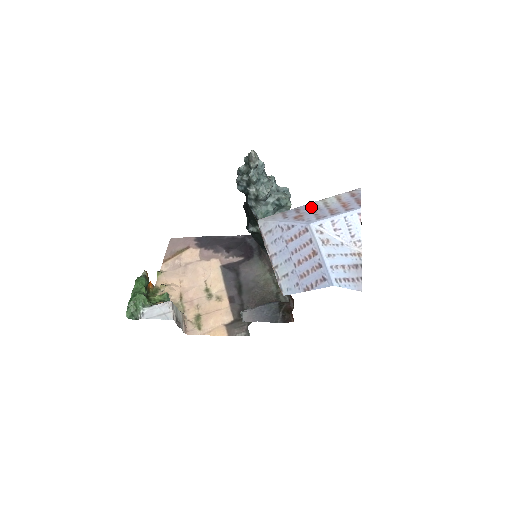
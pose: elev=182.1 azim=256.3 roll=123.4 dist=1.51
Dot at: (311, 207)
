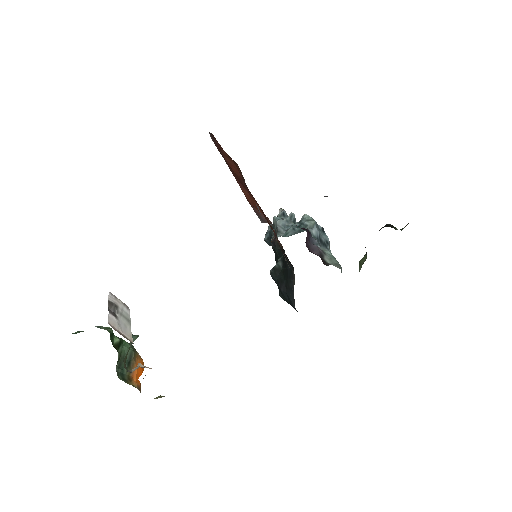
Dot at: occluded
